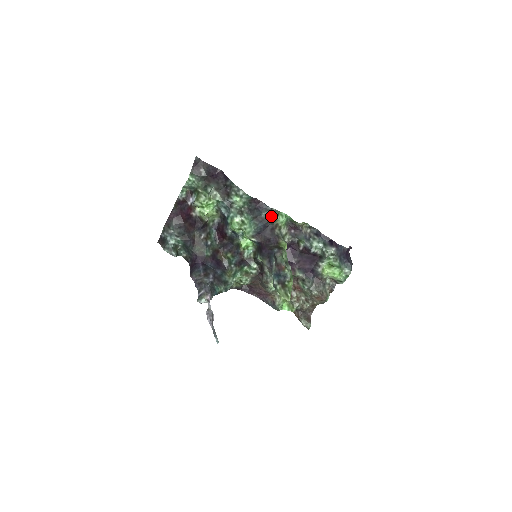
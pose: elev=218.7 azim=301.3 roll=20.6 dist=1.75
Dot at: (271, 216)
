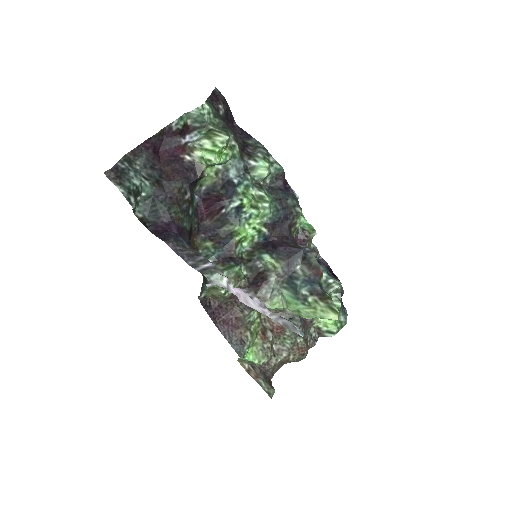
Dot at: (298, 207)
